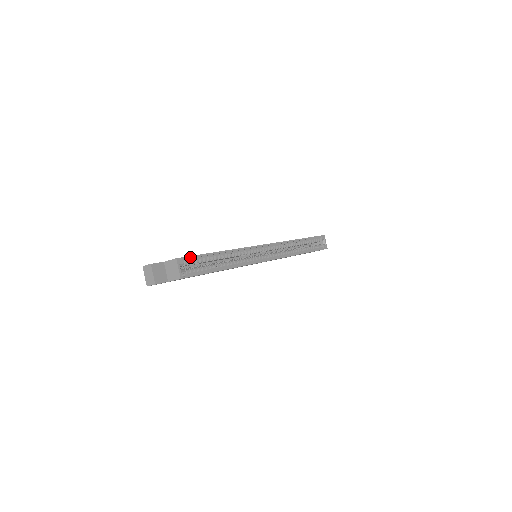
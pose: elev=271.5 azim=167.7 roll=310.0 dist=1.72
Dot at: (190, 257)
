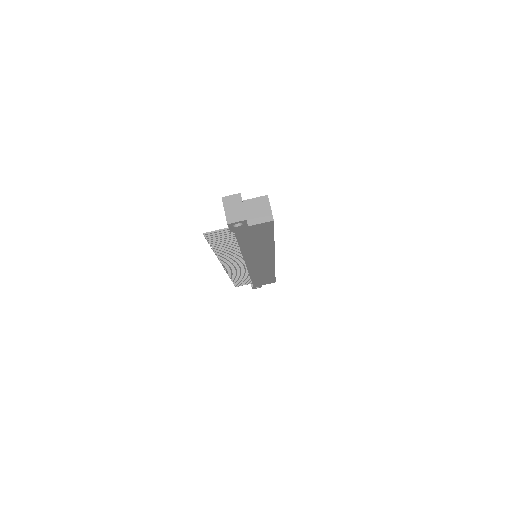
Dot at: occluded
